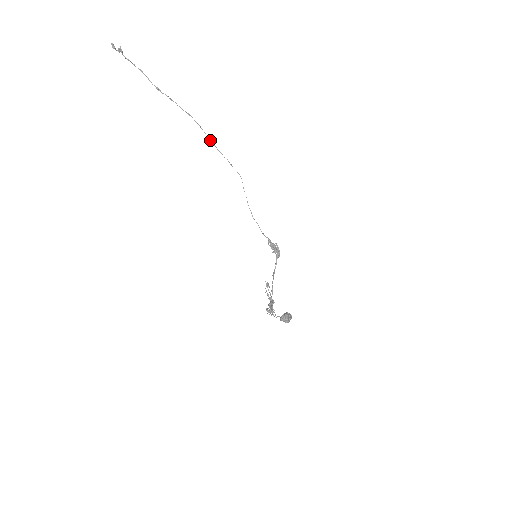
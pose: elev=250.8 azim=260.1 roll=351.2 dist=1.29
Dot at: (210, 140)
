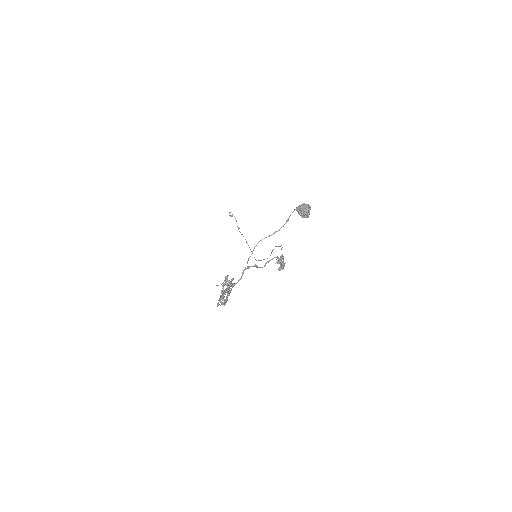
Dot at: (252, 253)
